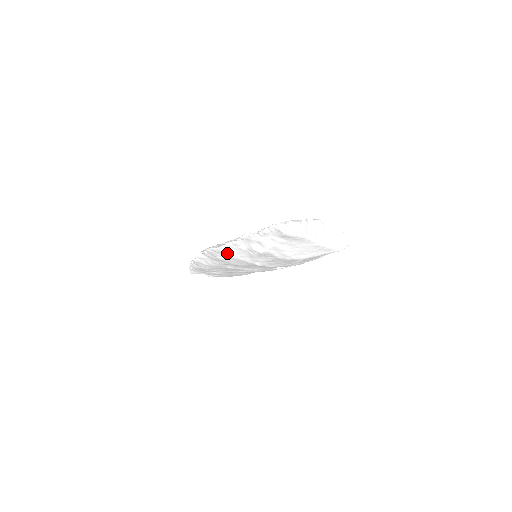
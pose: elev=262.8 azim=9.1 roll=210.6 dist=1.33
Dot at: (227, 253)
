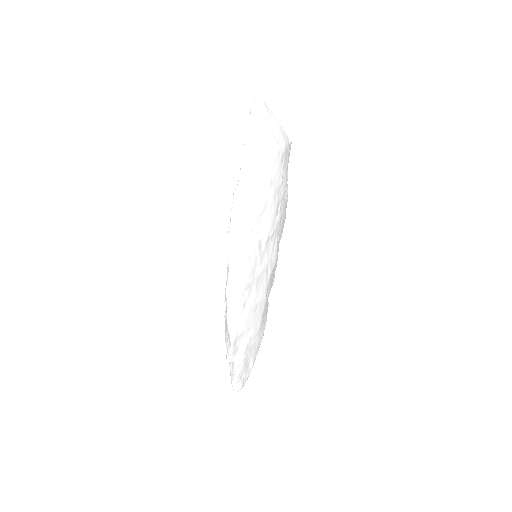
Dot at: (246, 186)
